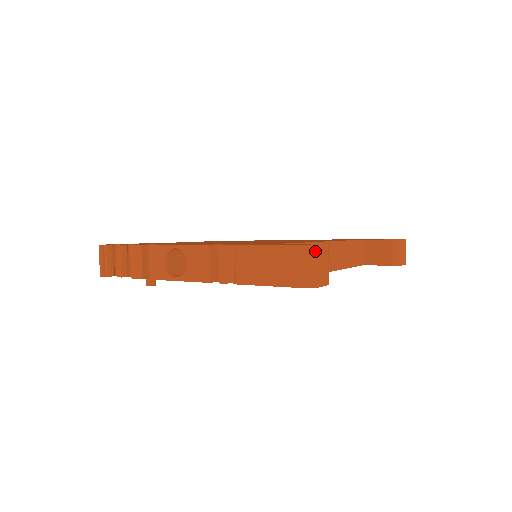
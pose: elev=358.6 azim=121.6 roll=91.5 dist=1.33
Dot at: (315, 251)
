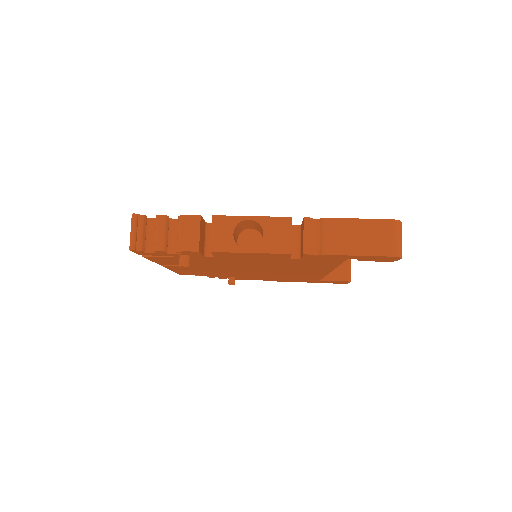
Dot at: (401, 227)
